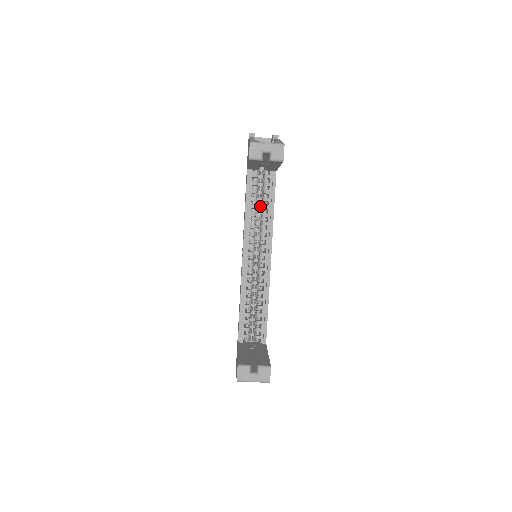
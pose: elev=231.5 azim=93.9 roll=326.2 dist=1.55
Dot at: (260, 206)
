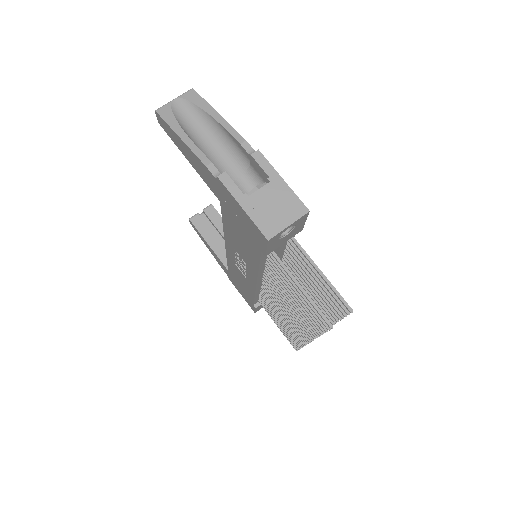
Dot at: occluded
